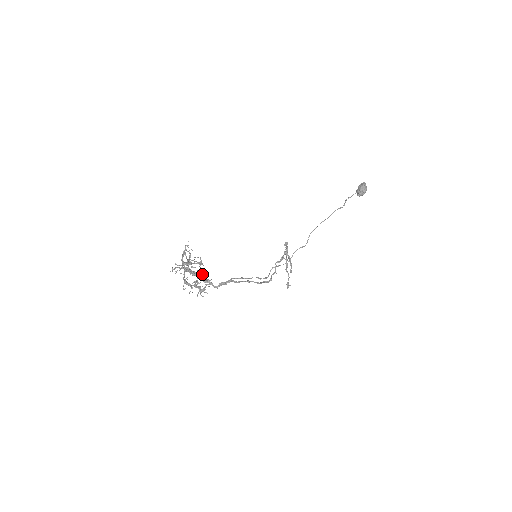
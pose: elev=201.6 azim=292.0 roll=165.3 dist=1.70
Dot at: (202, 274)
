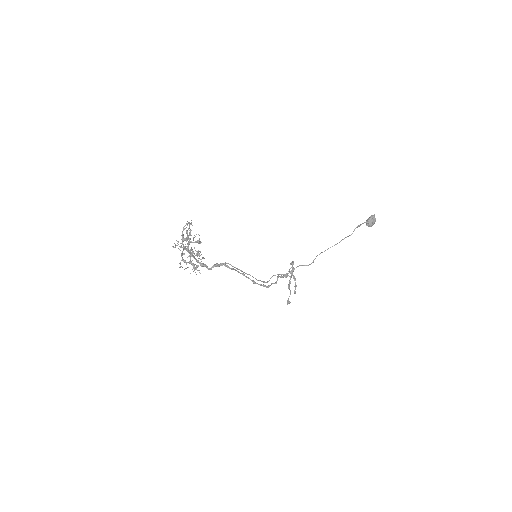
Dot at: (198, 250)
